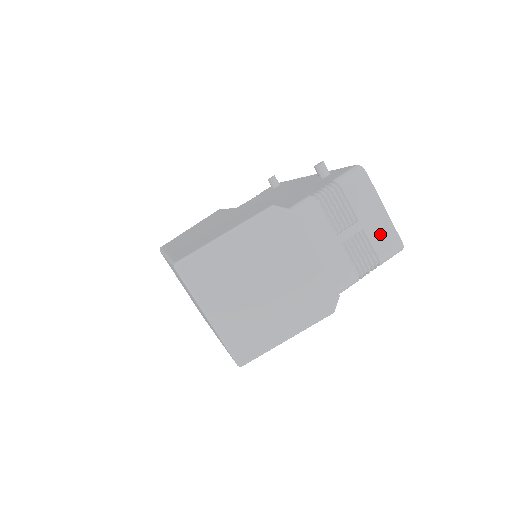
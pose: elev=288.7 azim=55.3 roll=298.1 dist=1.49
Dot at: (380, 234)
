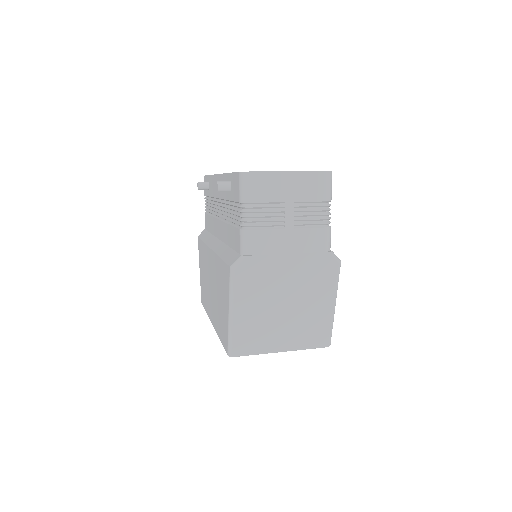
Dot at: (307, 189)
